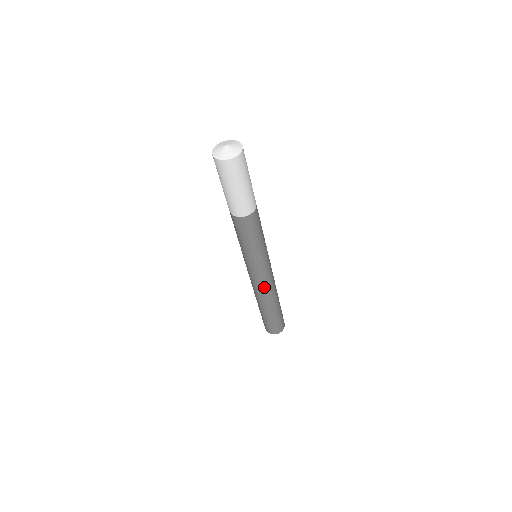
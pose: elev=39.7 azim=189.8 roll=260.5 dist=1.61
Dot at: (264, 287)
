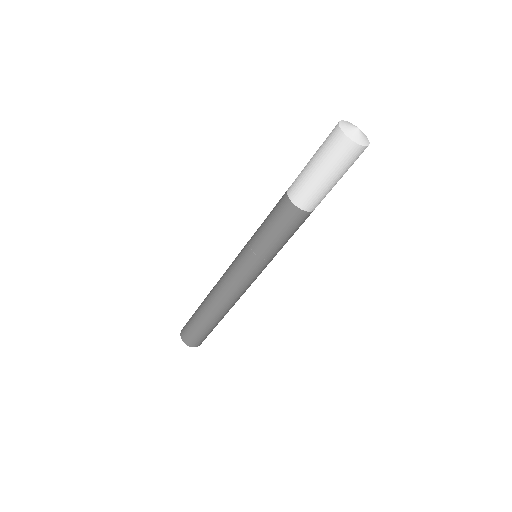
Dot at: (245, 291)
